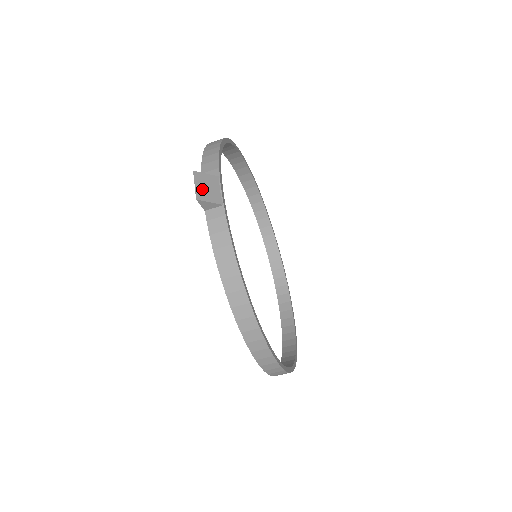
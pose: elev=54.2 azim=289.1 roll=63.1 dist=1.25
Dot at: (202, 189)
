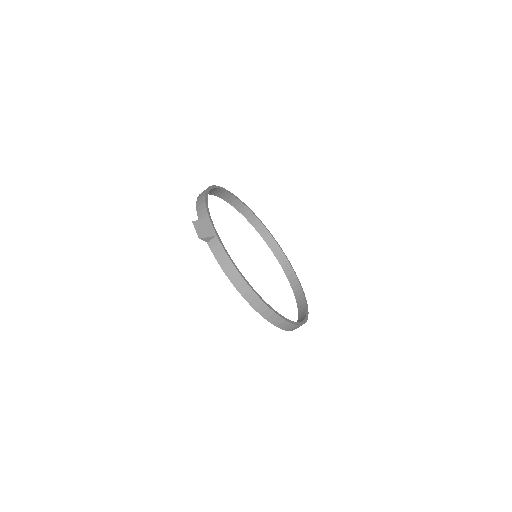
Dot at: (201, 231)
